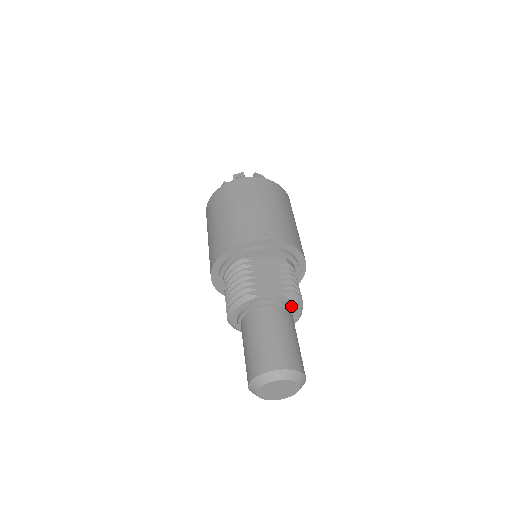
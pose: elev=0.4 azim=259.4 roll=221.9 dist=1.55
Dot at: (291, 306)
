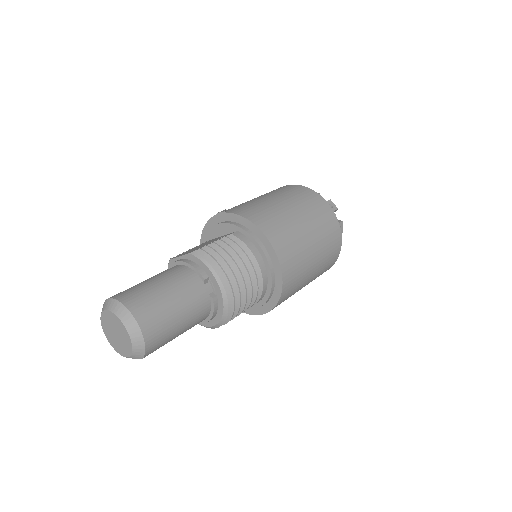
Dot at: (198, 266)
